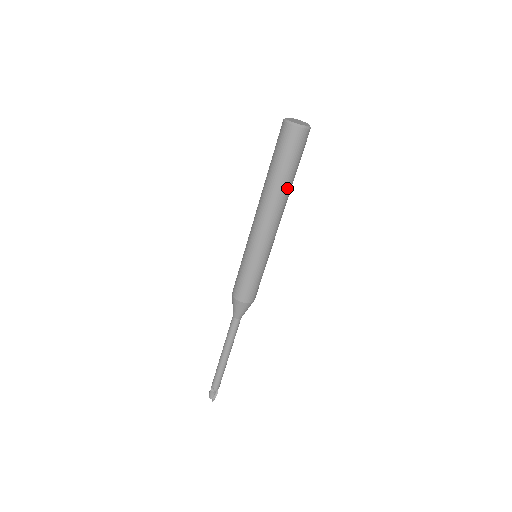
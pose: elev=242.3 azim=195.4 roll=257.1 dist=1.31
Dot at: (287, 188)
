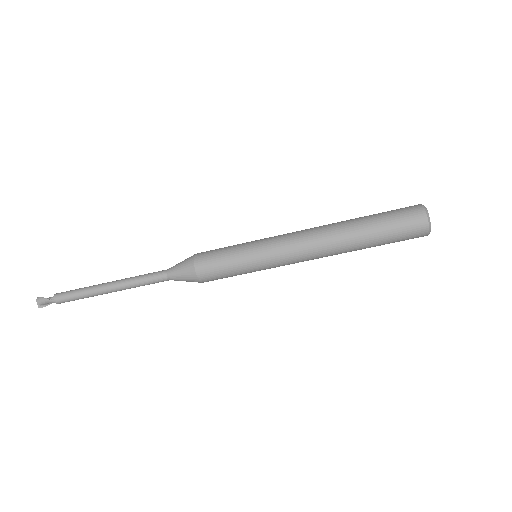
Dot at: (356, 250)
